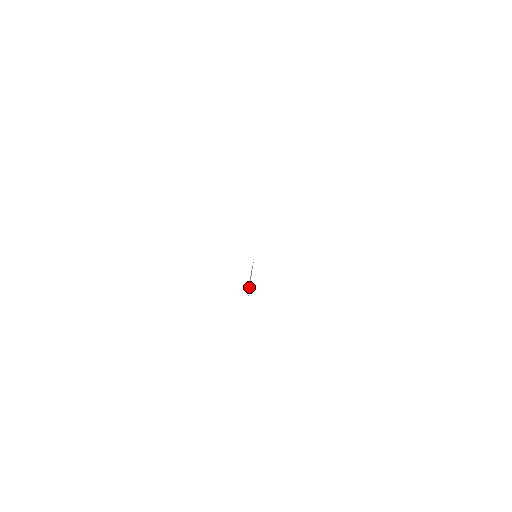
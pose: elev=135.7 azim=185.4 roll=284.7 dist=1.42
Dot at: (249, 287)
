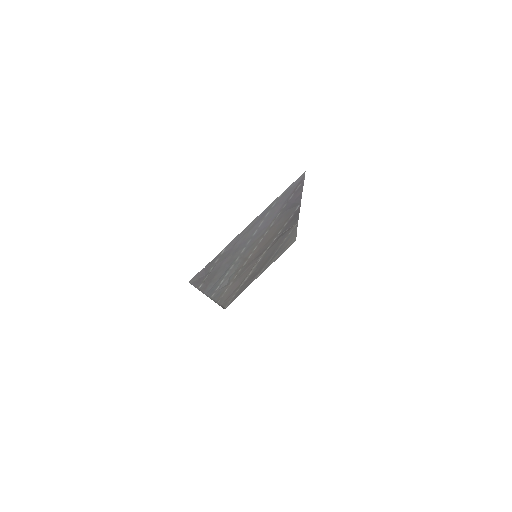
Dot at: (236, 273)
